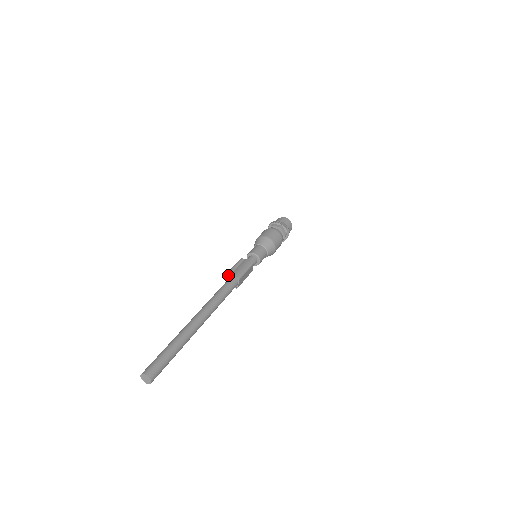
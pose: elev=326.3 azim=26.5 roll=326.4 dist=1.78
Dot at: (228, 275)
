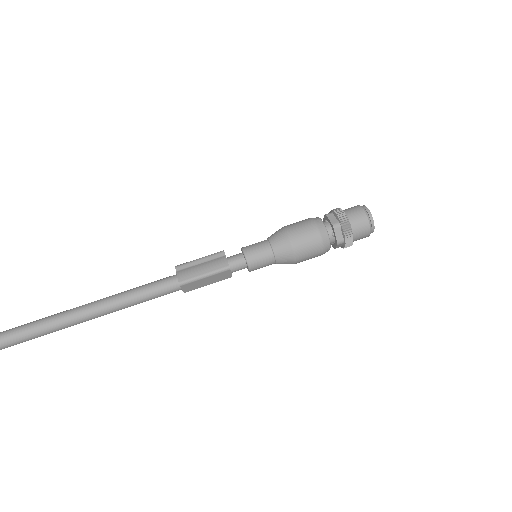
Dot at: (176, 269)
